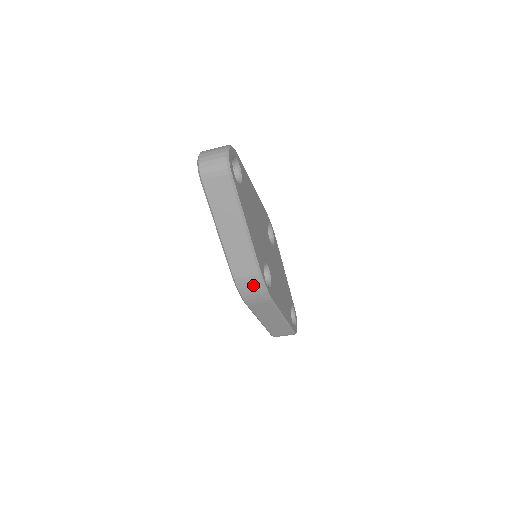
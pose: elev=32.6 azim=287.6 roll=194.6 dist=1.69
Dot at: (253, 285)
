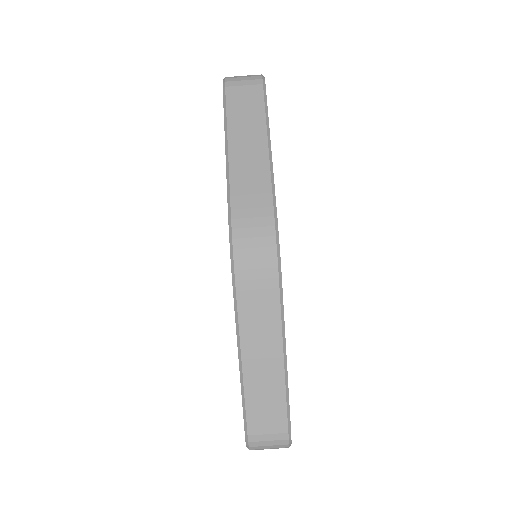
Dot at: (259, 235)
